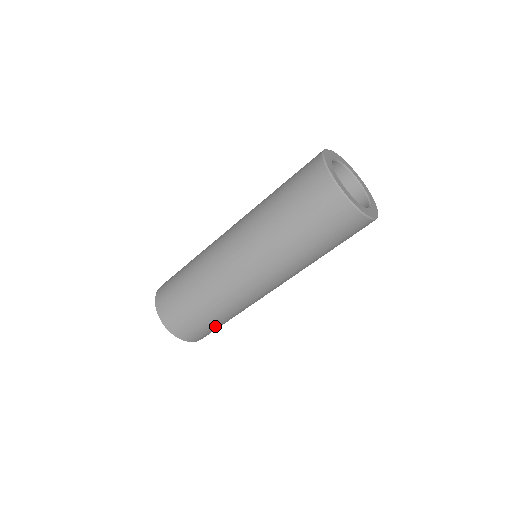
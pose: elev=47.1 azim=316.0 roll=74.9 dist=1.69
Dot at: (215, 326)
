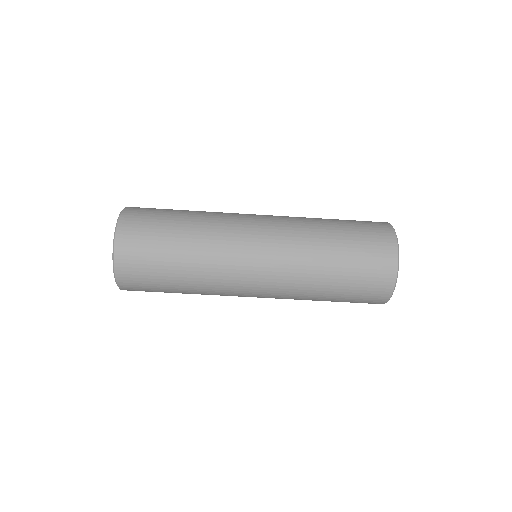
Dot at: (163, 290)
